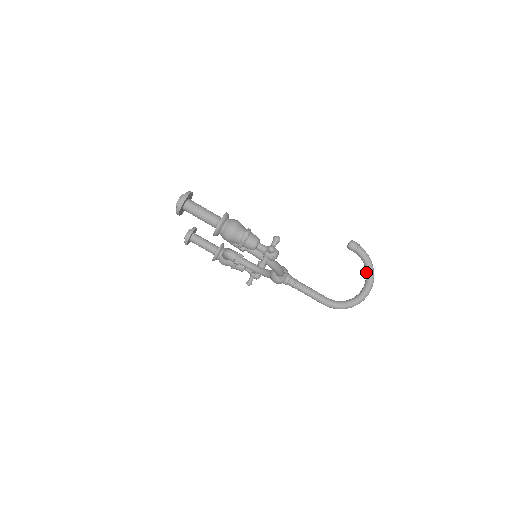
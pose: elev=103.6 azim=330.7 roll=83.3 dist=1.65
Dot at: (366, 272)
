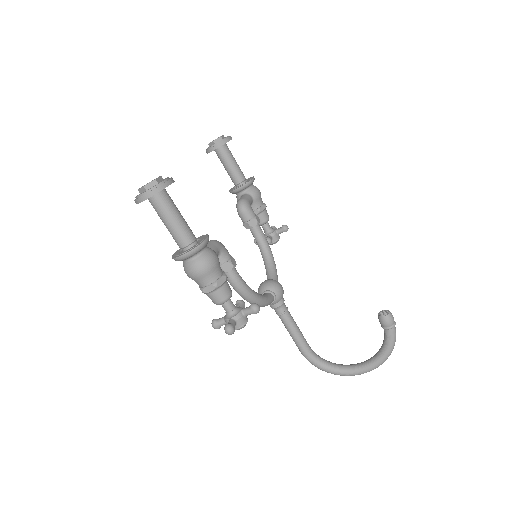
Dot at: (377, 353)
